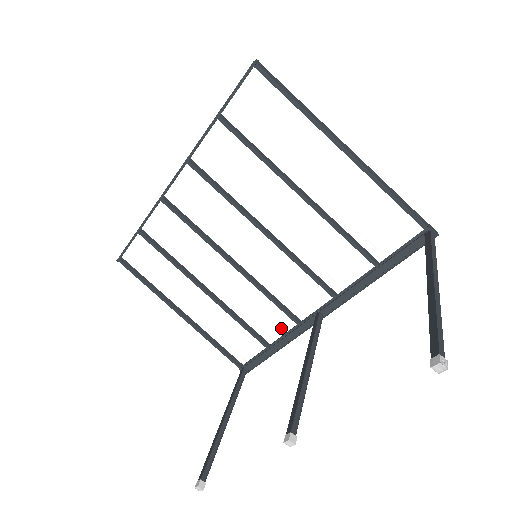
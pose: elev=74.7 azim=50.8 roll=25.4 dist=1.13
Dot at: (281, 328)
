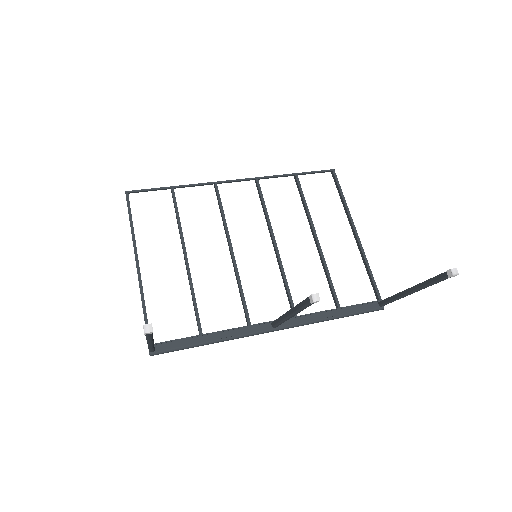
Dot at: (226, 325)
